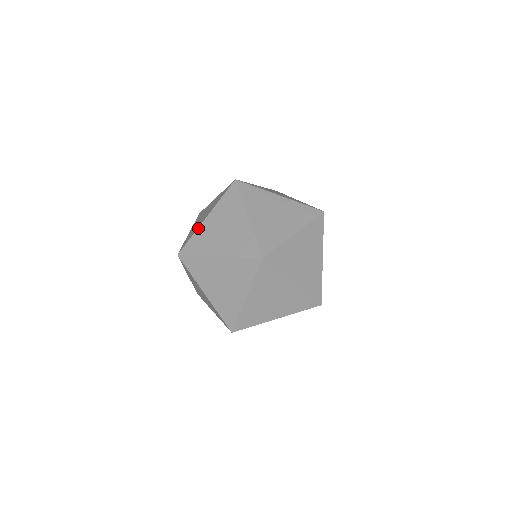
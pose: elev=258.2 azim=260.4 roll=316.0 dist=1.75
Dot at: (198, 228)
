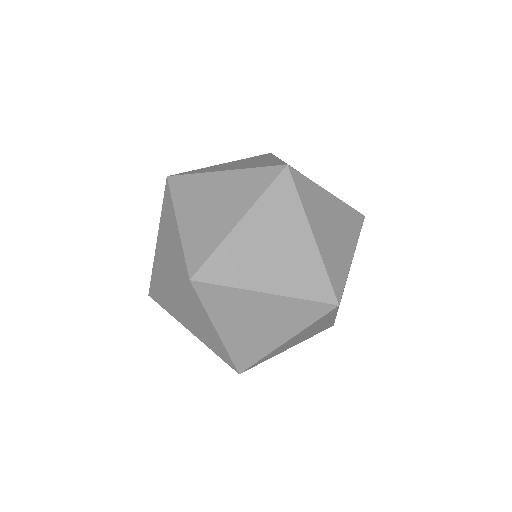
Dot at: occluded
